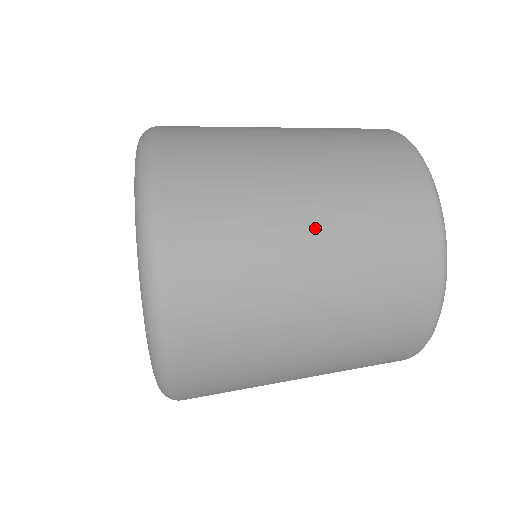
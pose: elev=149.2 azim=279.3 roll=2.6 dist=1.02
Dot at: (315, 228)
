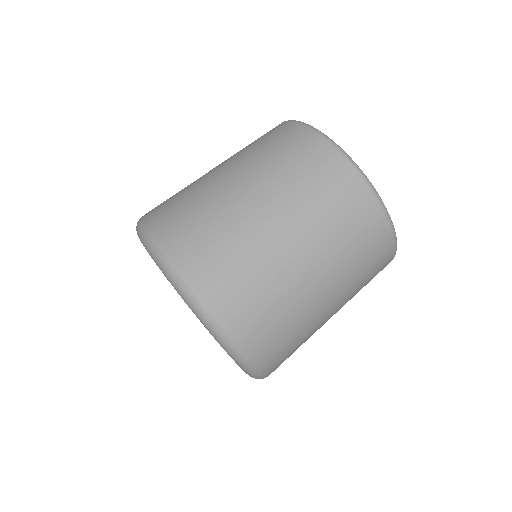
Dot at: (333, 301)
